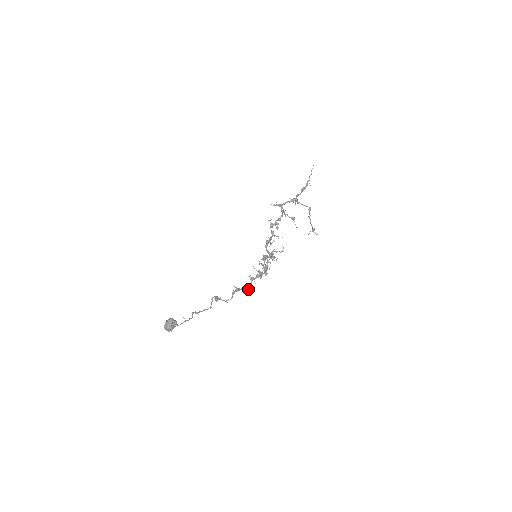
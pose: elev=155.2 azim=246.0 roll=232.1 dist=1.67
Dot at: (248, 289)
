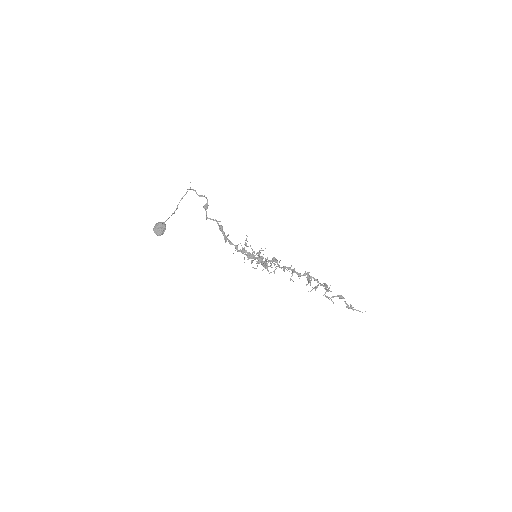
Dot at: (226, 240)
